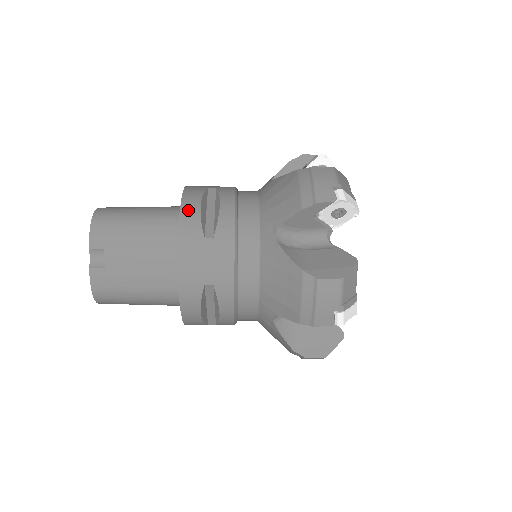
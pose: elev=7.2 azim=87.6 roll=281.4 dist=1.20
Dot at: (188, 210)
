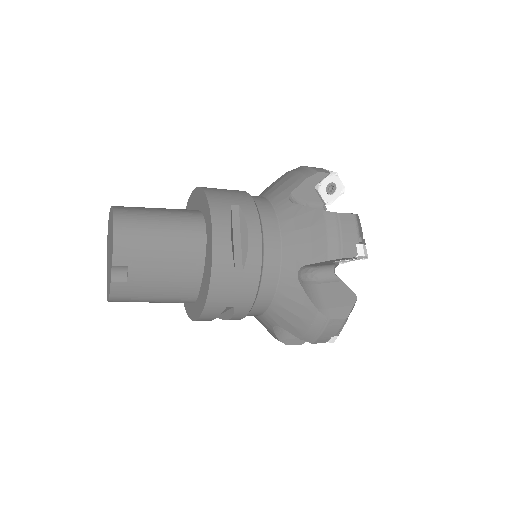
Dot at: (220, 240)
